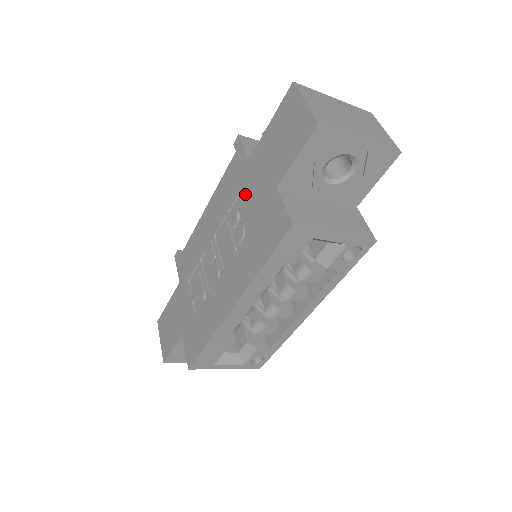
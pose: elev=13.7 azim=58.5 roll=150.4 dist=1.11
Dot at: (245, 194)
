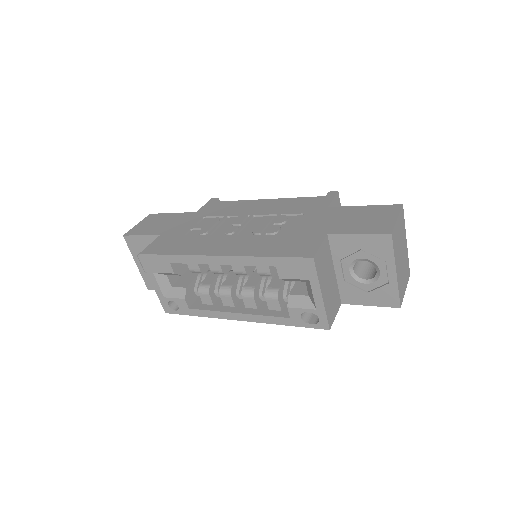
Dot at: (303, 218)
